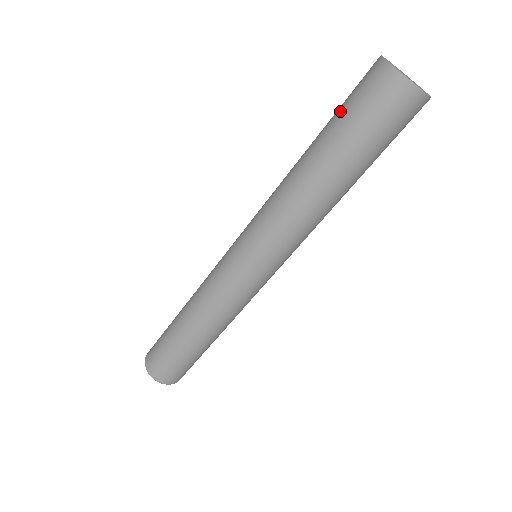
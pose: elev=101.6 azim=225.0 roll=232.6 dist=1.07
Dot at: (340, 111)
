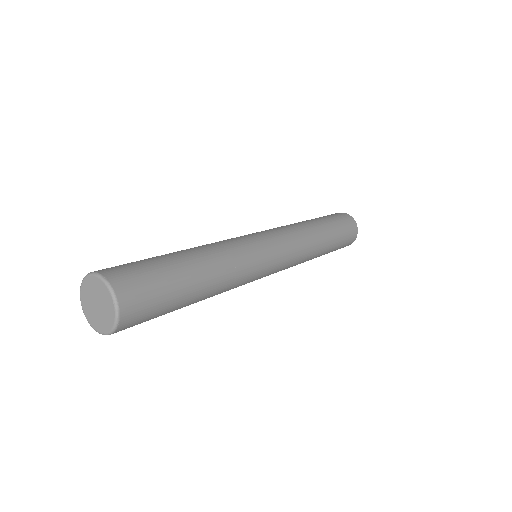
Dot at: occluded
